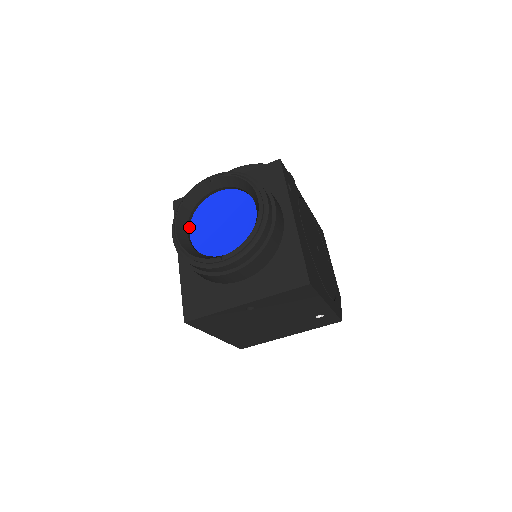
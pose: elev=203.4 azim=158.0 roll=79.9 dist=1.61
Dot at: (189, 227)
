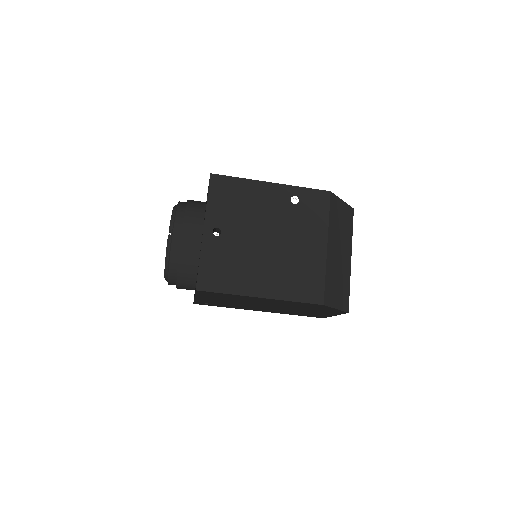
Dot at: occluded
